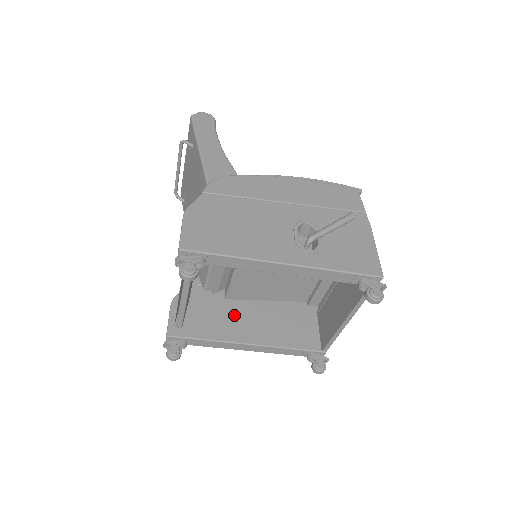
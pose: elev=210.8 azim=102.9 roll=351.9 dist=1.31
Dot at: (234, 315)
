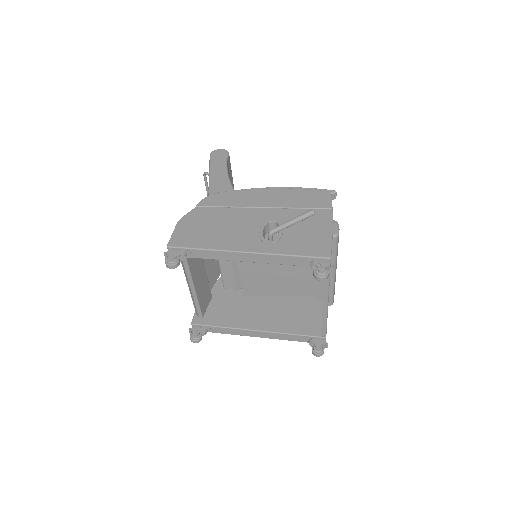
Dot at: (248, 308)
